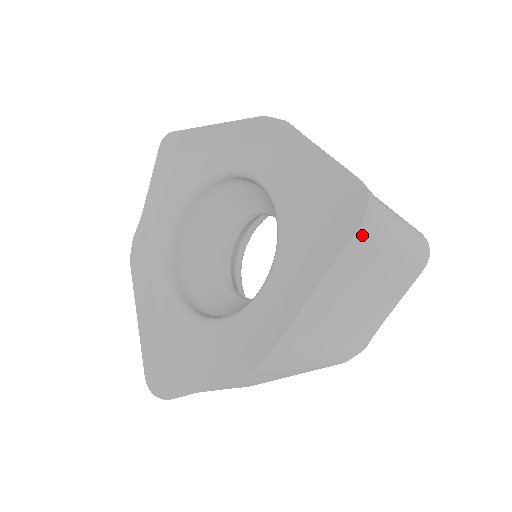
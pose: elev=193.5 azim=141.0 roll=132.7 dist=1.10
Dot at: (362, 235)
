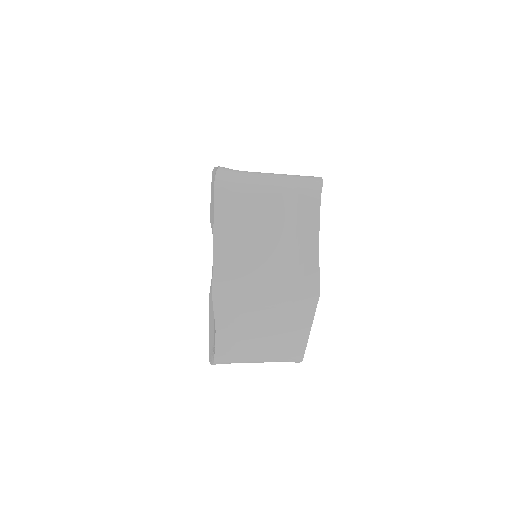
Dot at: (223, 192)
